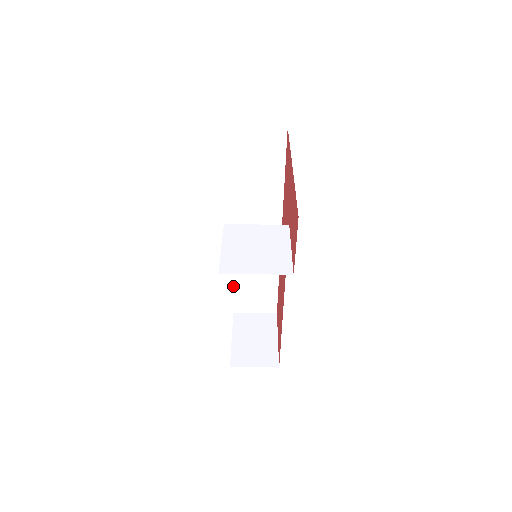
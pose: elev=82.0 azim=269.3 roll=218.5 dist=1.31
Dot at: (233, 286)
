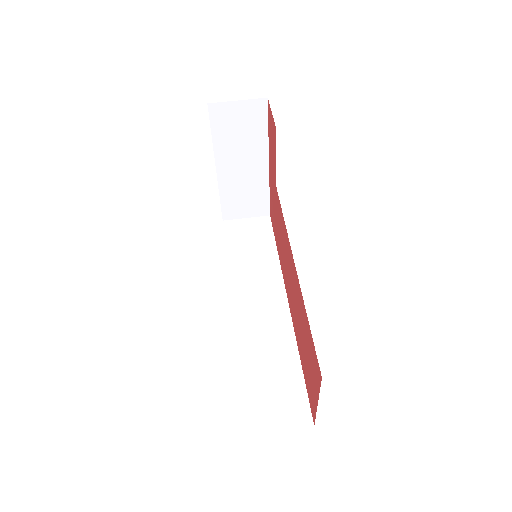
Dot at: (240, 381)
